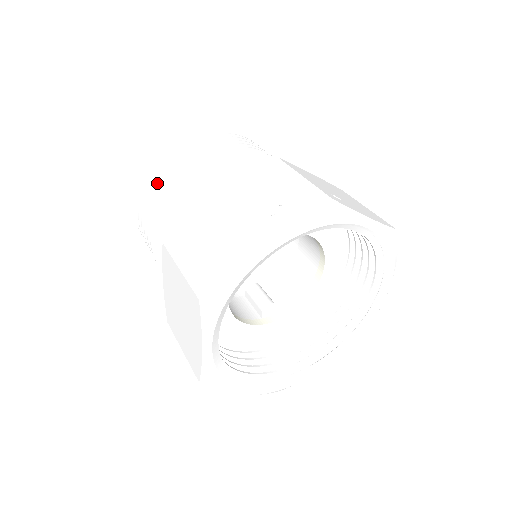
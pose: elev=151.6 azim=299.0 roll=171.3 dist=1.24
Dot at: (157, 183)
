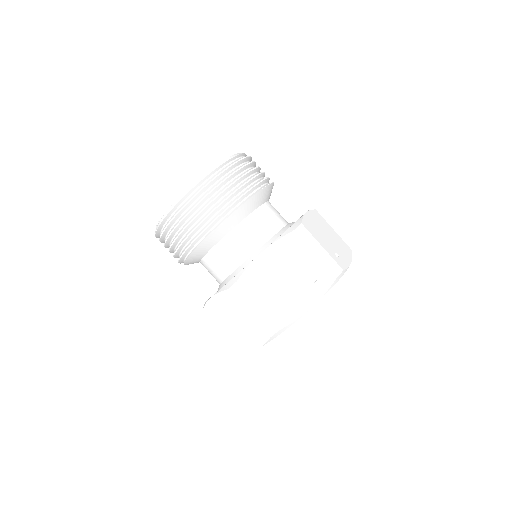
Dot at: (193, 219)
